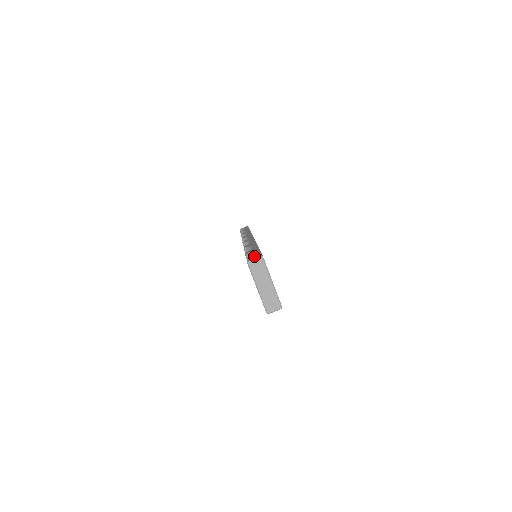
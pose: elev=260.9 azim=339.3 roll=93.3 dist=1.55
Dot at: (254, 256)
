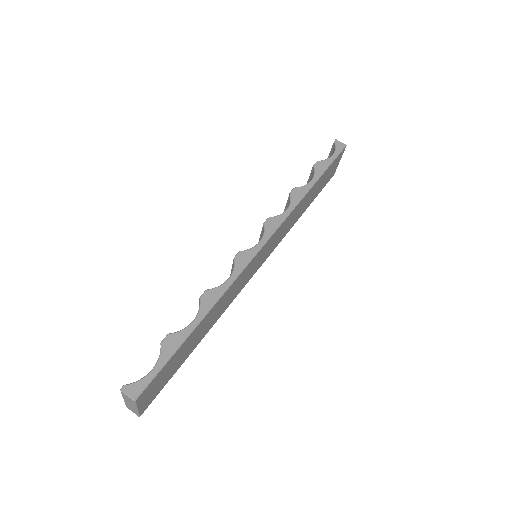
Dot at: (137, 384)
